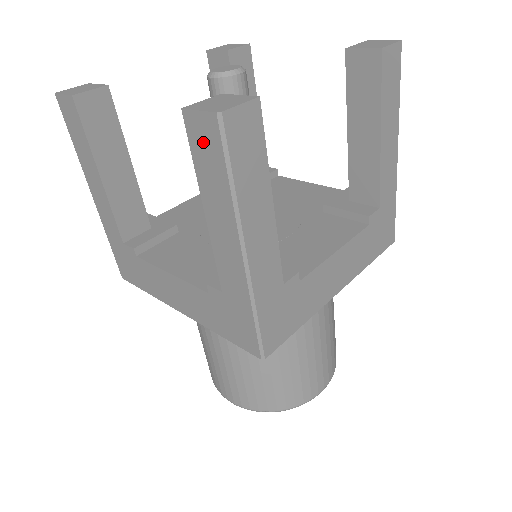
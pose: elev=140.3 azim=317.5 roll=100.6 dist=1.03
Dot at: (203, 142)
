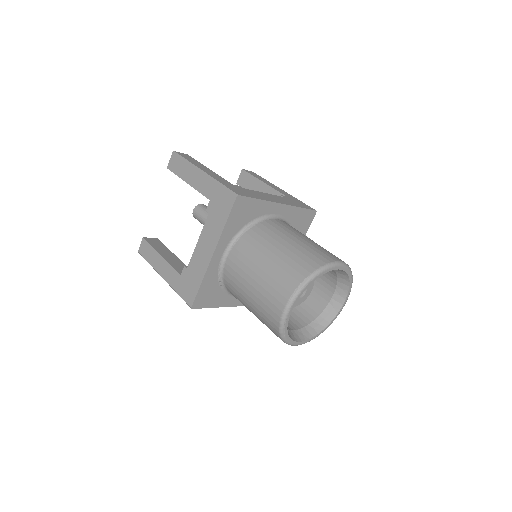
Dot at: (175, 165)
